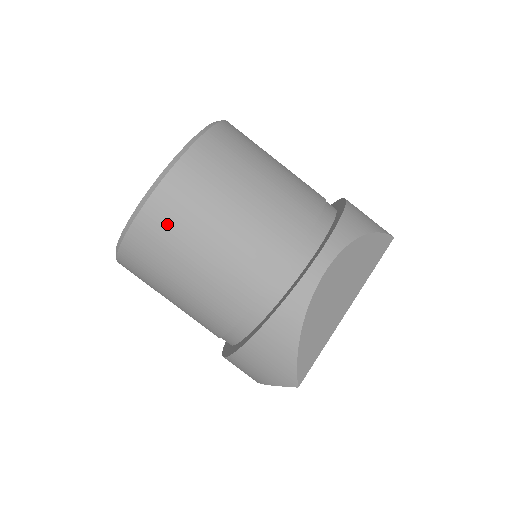
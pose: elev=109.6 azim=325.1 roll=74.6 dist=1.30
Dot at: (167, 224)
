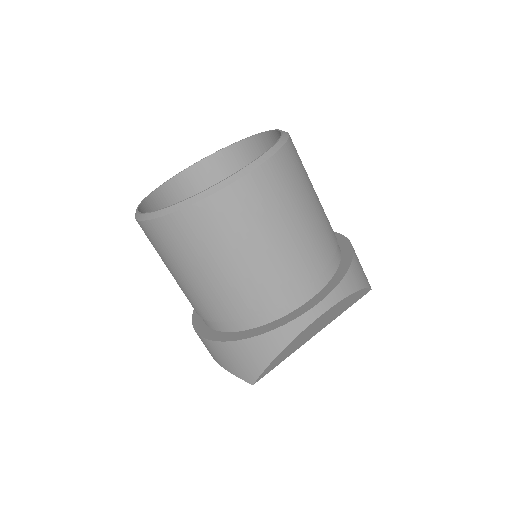
Dot at: (210, 227)
